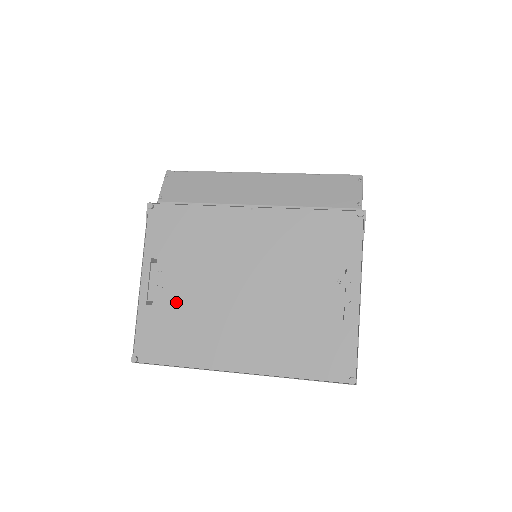
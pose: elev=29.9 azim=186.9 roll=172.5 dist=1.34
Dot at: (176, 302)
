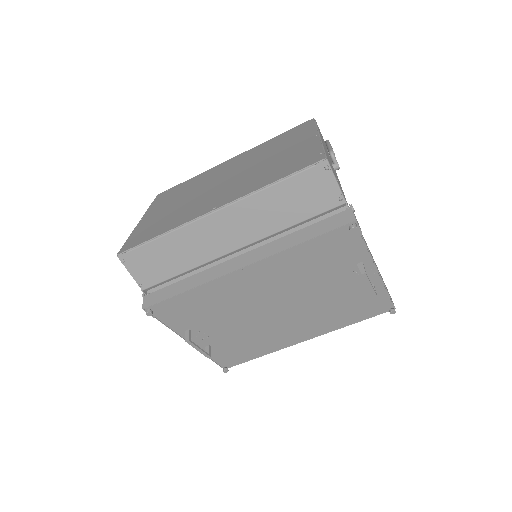
Dot at: (228, 338)
